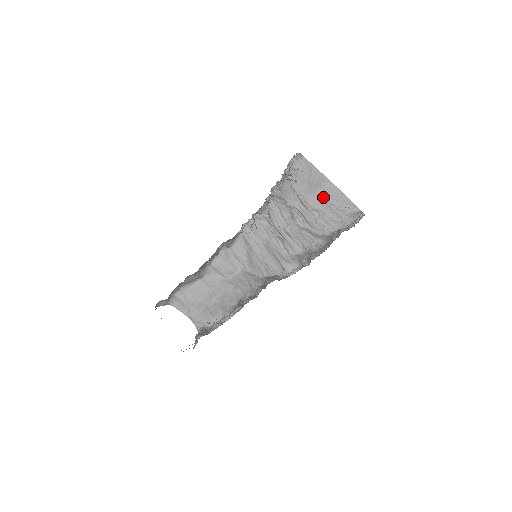
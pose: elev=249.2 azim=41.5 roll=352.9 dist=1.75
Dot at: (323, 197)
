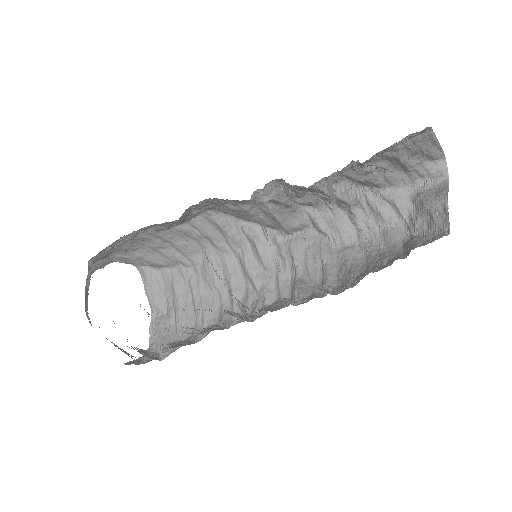
Dot at: (397, 150)
